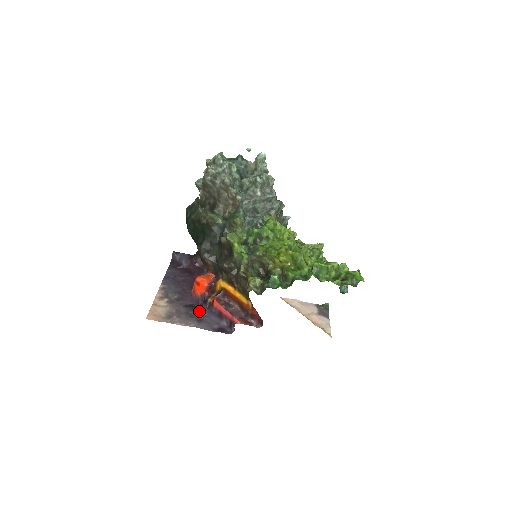
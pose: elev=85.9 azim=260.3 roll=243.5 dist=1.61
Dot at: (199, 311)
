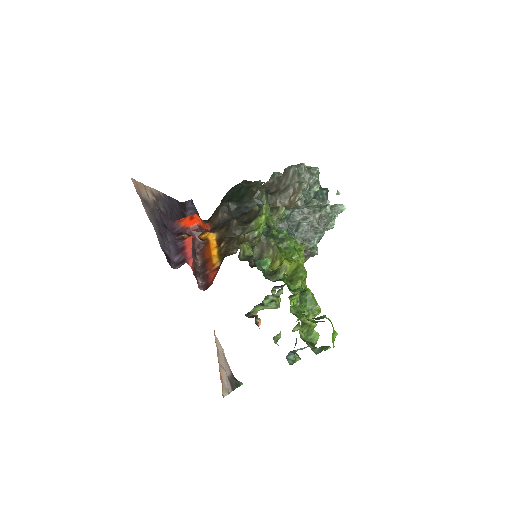
Dot at: (166, 233)
